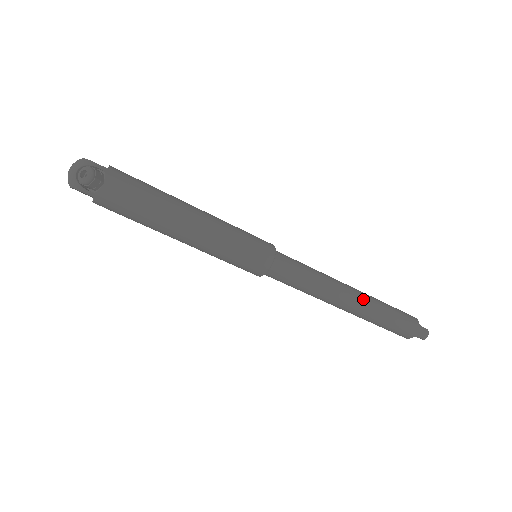
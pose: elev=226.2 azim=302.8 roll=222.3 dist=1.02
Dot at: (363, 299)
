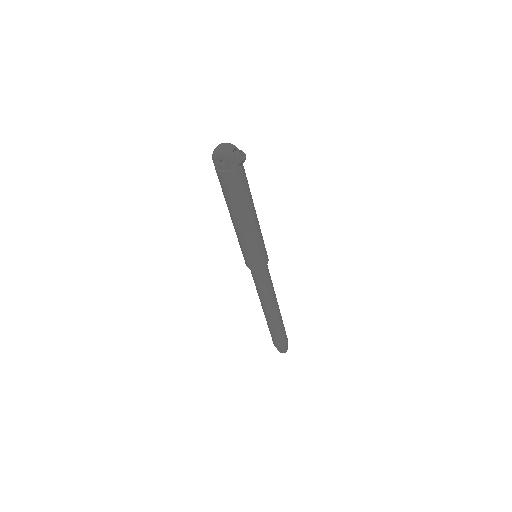
Dot at: occluded
